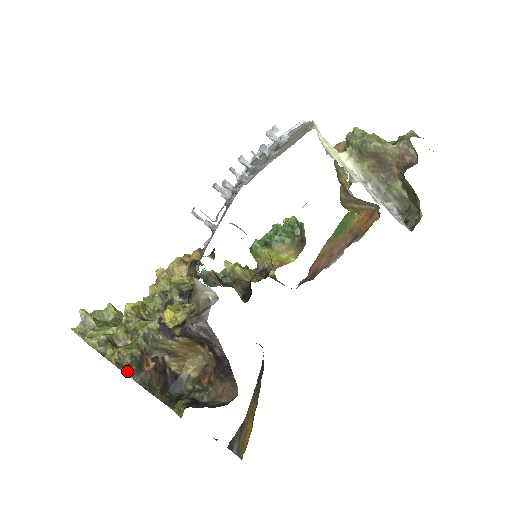
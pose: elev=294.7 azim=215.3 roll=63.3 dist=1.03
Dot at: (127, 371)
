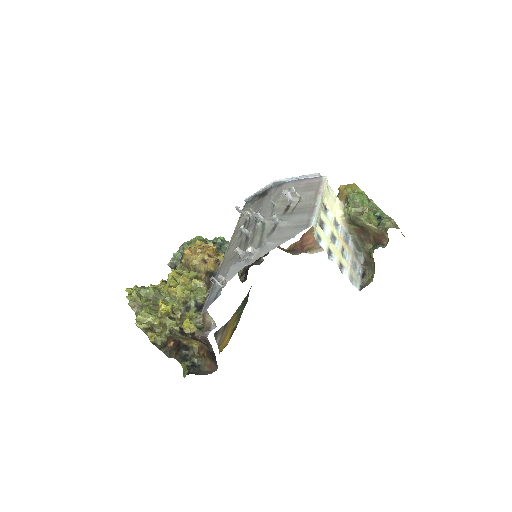
Dot at: (158, 347)
